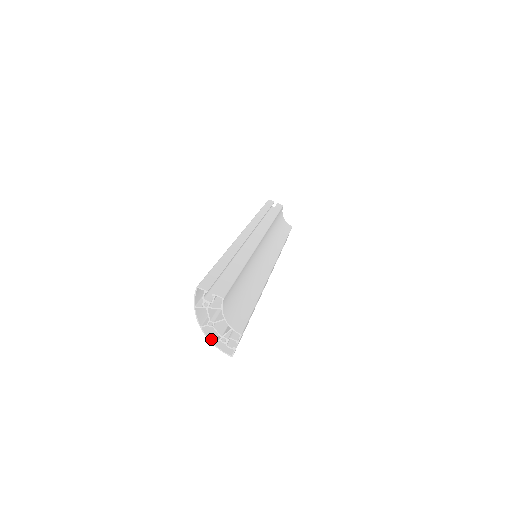
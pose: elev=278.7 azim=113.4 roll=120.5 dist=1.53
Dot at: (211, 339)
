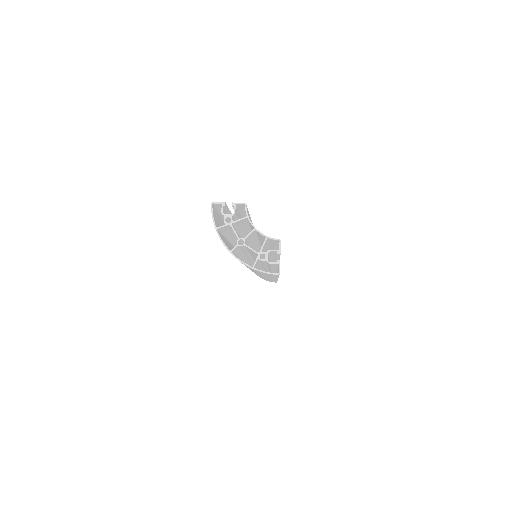
Dot at: (247, 264)
